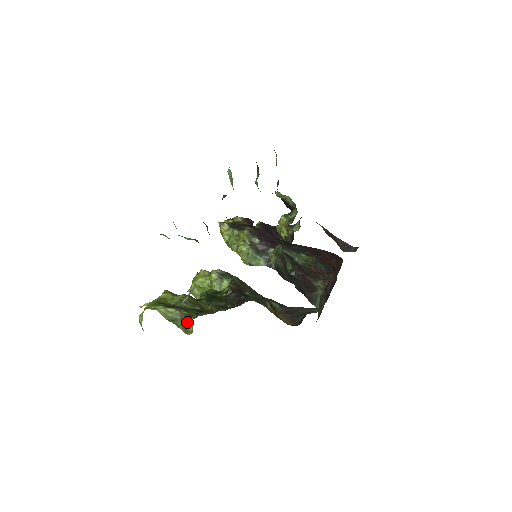
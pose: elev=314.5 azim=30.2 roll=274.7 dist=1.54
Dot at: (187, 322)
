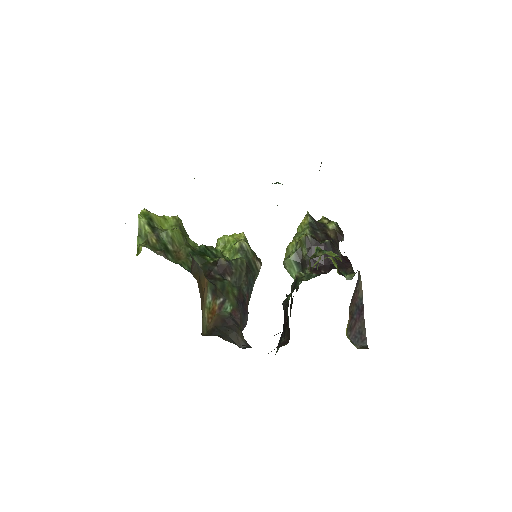
Dot at: (141, 246)
